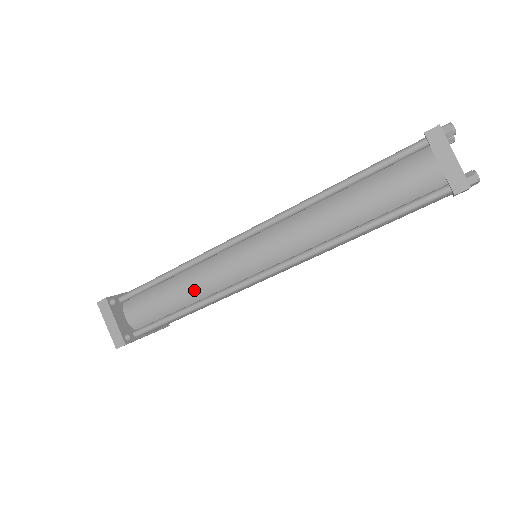
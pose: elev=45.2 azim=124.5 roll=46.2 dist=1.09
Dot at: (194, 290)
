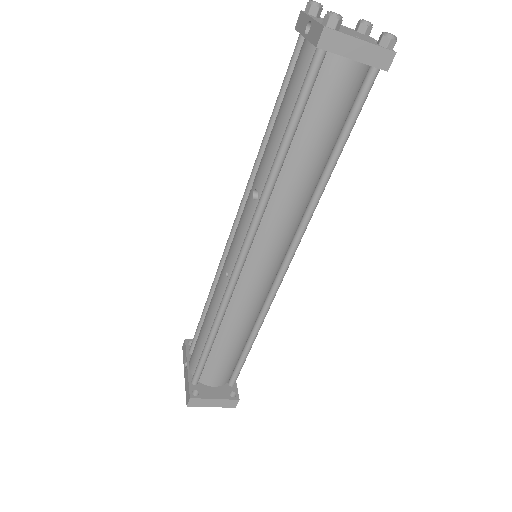
Dot at: (244, 326)
